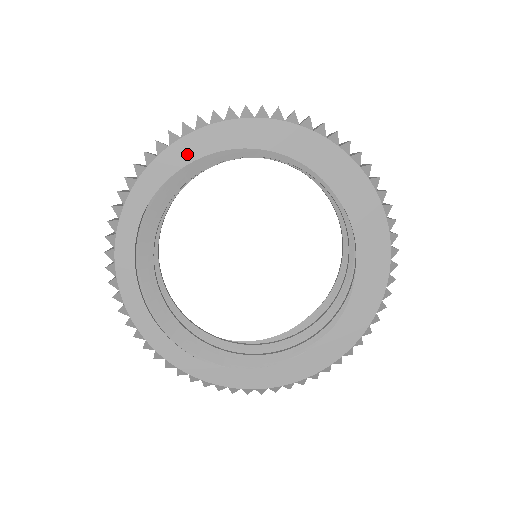
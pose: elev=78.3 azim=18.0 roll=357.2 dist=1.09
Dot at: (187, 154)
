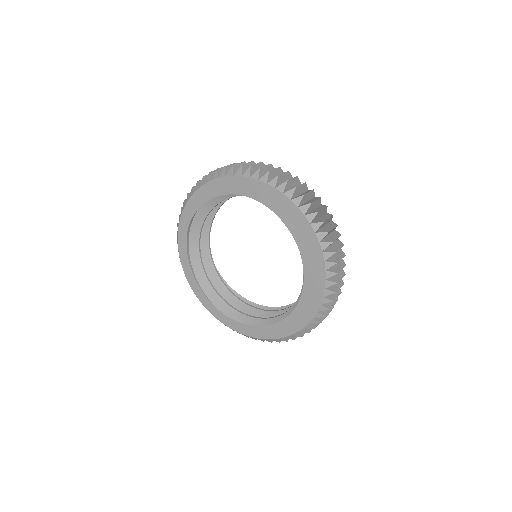
Dot at: (203, 197)
